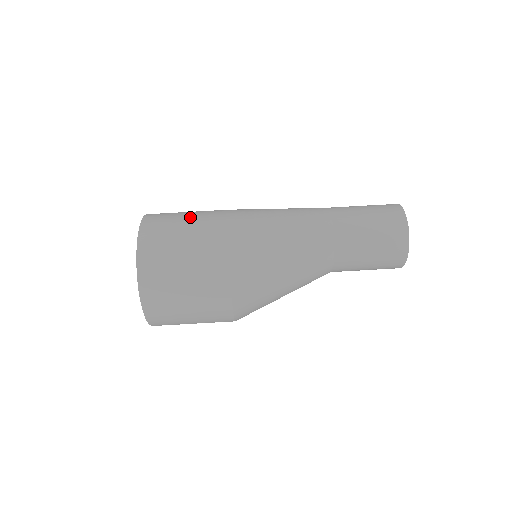
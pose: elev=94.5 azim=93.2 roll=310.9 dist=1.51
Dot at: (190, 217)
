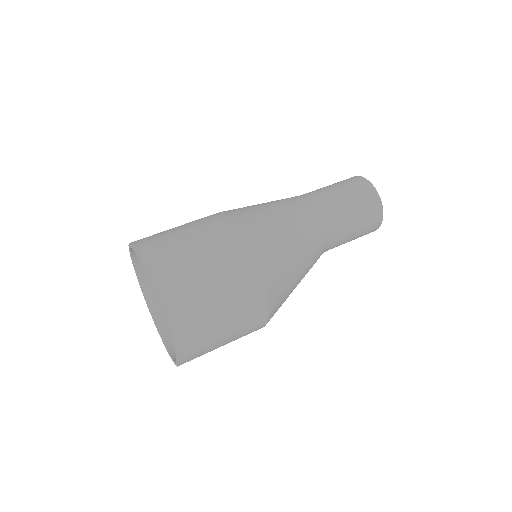
Dot at: occluded
